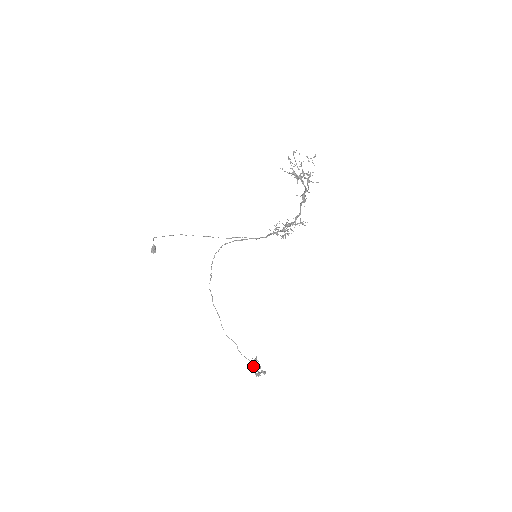
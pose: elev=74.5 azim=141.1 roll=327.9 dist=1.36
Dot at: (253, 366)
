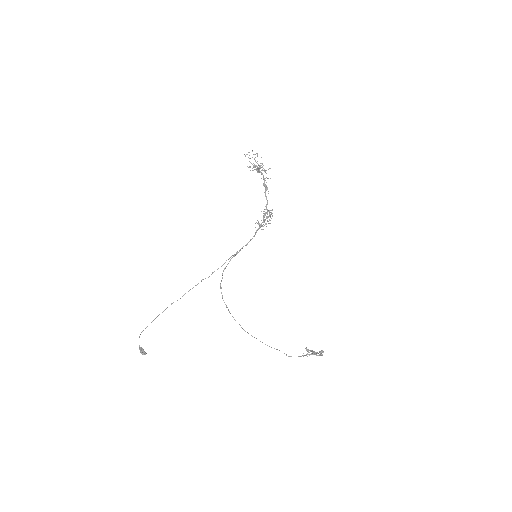
Dot at: (312, 353)
